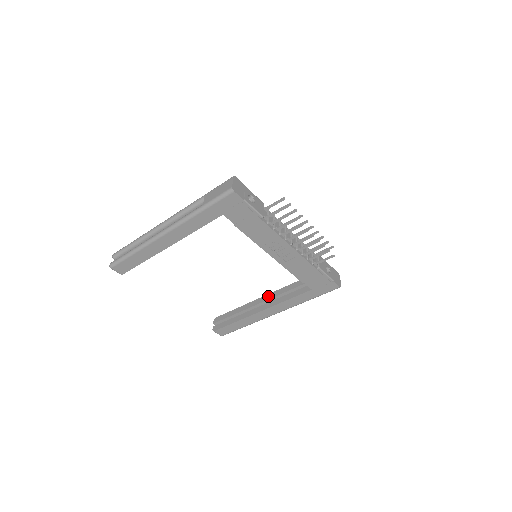
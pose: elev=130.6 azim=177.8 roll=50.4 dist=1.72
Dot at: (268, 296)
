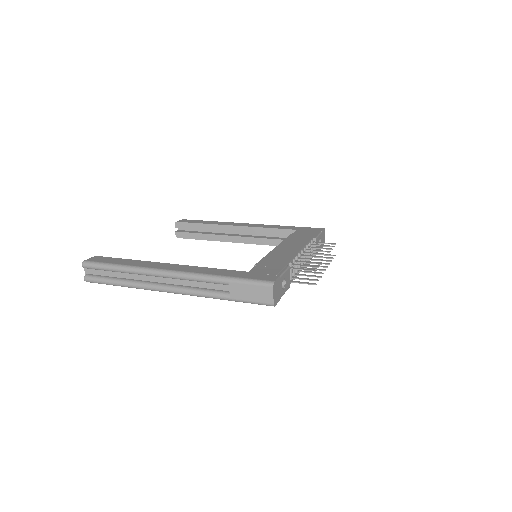
Dot at: (244, 229)
